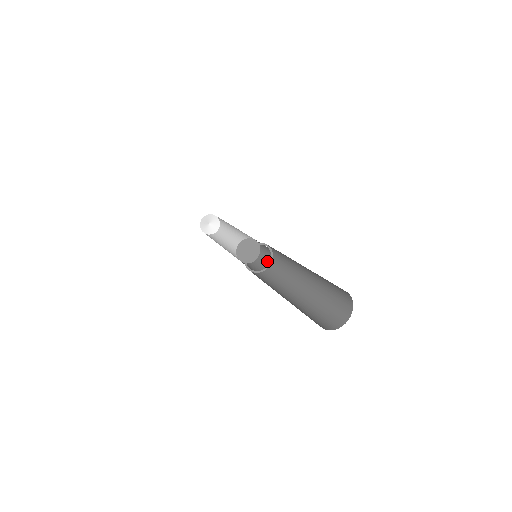
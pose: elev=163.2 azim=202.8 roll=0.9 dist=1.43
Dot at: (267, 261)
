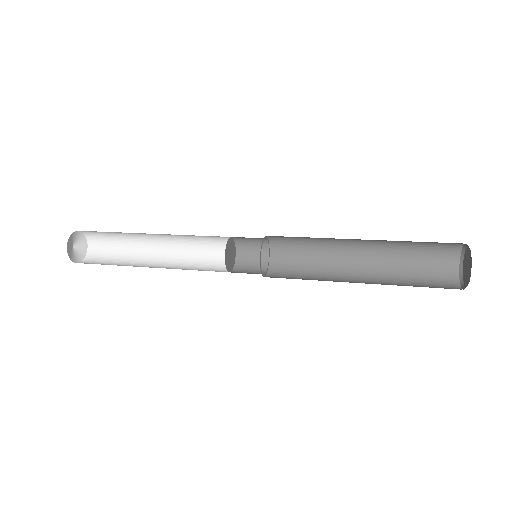
Dot at: (262, 258)
